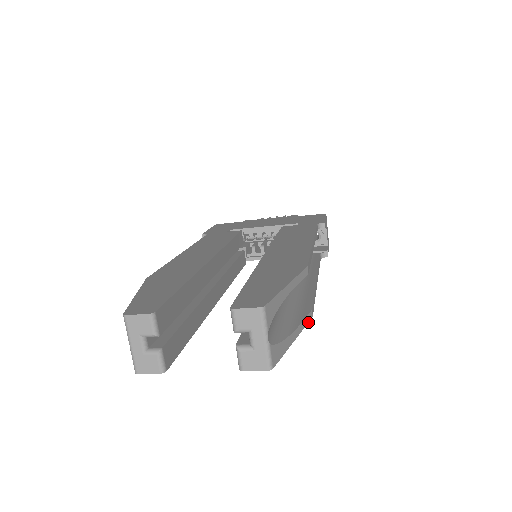
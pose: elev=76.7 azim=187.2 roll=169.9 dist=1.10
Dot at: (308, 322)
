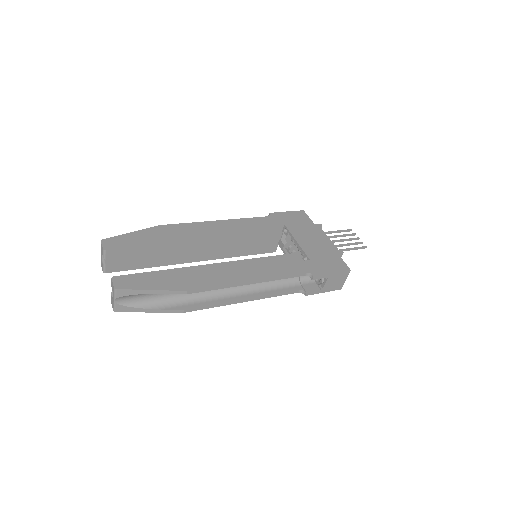
Dot at: (175, 312)
